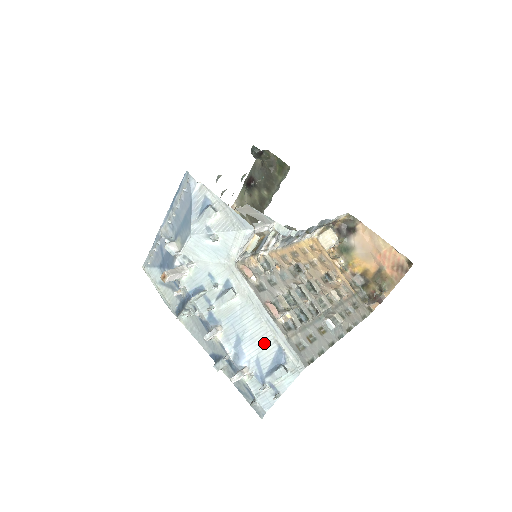
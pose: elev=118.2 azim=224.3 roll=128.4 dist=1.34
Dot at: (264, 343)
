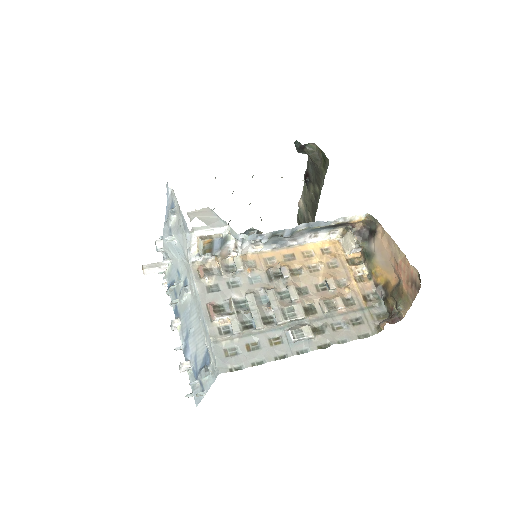
Dot at: (200, 342)
